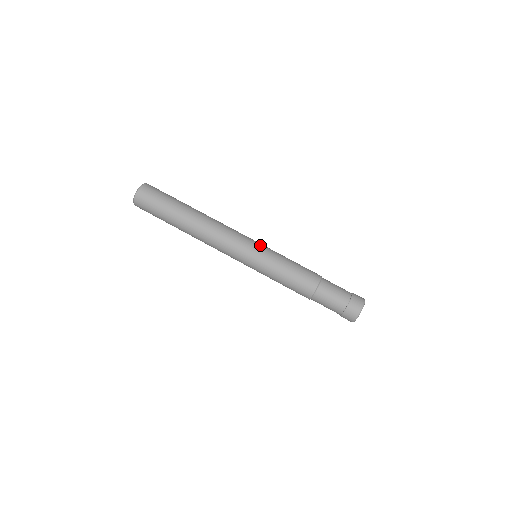
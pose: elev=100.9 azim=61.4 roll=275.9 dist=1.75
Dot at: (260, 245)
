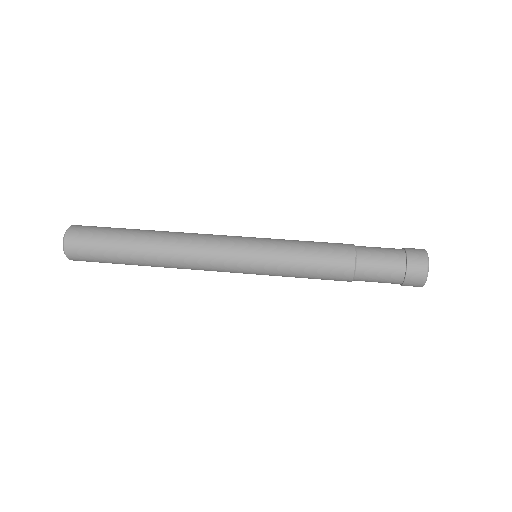
Dot at: (254, 242)
